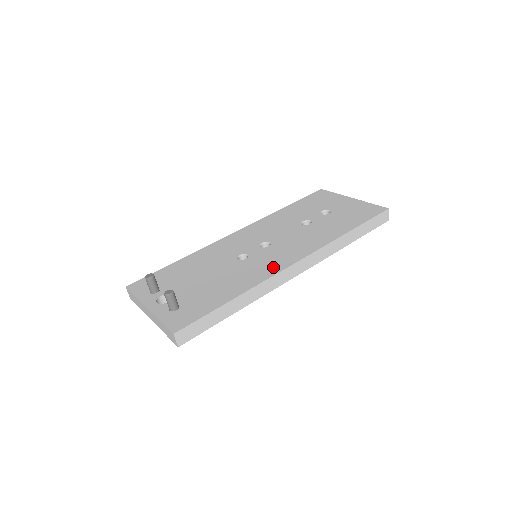
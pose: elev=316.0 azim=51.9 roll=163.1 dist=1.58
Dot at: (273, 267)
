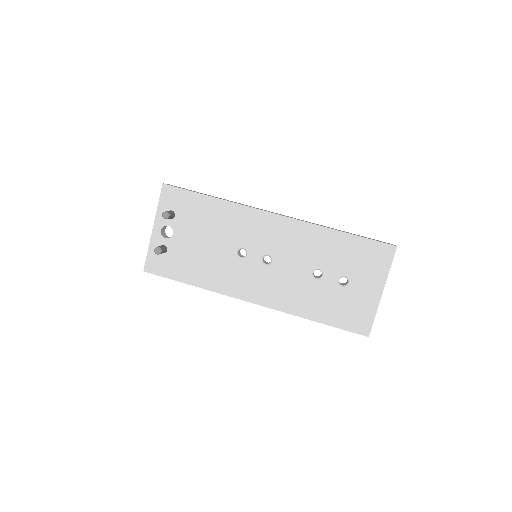
Dot at: (239, 289)
